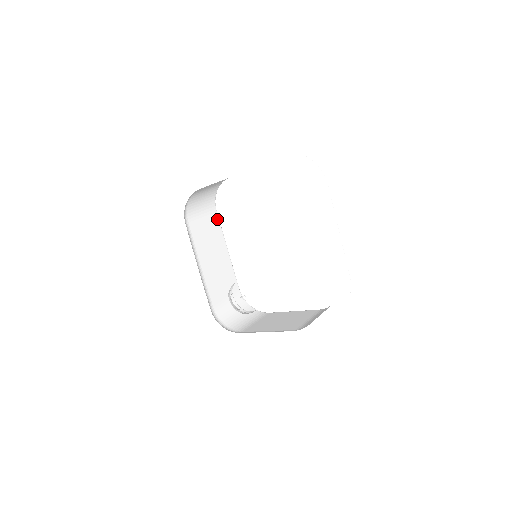
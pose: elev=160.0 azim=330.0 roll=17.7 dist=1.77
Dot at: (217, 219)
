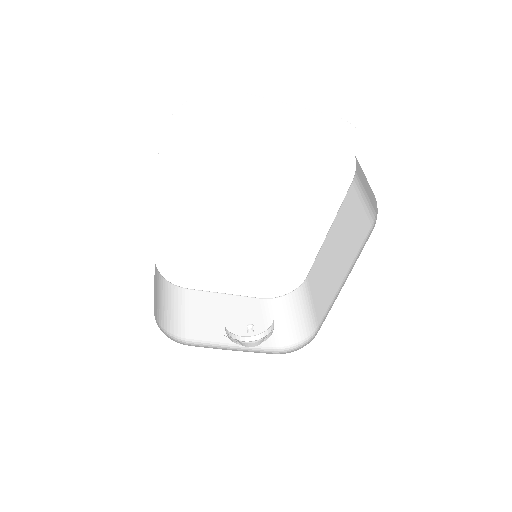
Dot at: occluded
